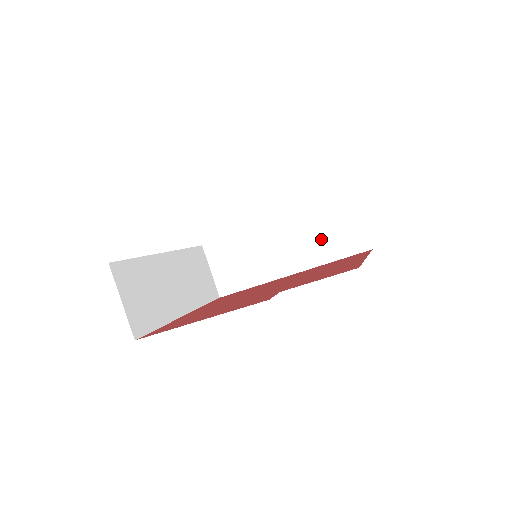
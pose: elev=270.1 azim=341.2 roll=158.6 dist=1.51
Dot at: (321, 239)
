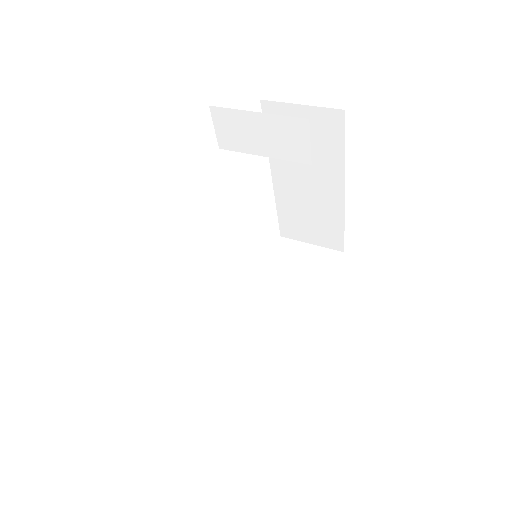
Dot at: (297, 283)
